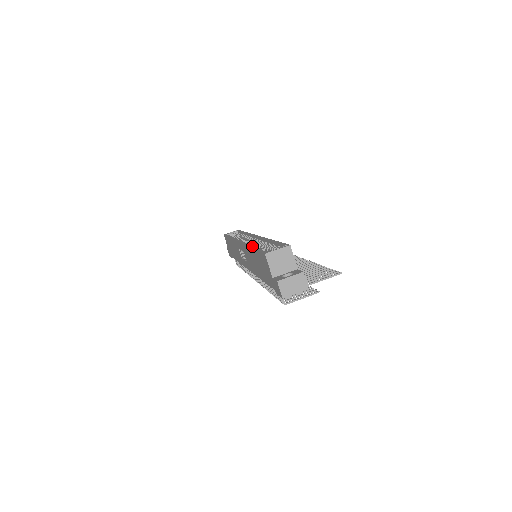
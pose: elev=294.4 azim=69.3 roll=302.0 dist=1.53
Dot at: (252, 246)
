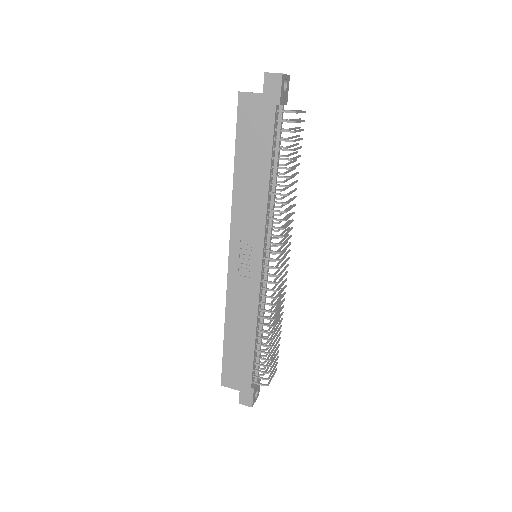
Dot at: (234, 171)
